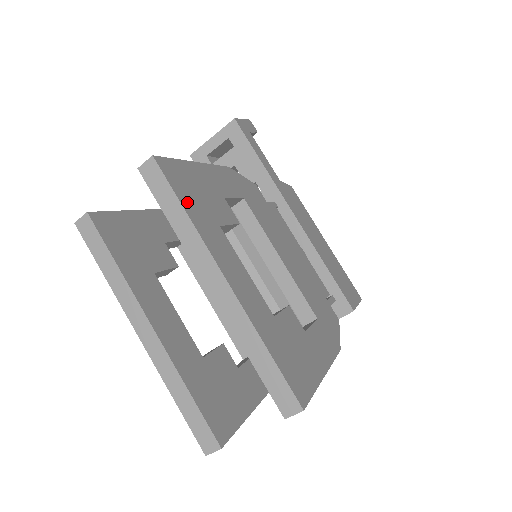
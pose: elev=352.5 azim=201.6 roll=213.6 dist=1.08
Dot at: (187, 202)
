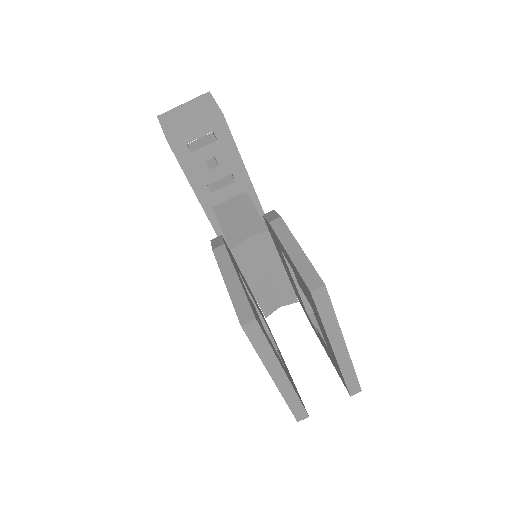
Dot at: occluded
